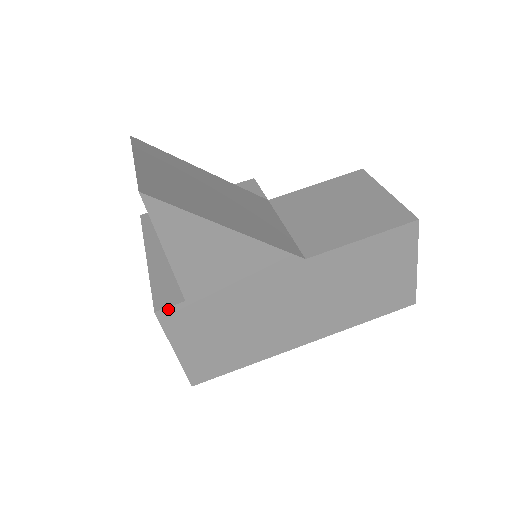
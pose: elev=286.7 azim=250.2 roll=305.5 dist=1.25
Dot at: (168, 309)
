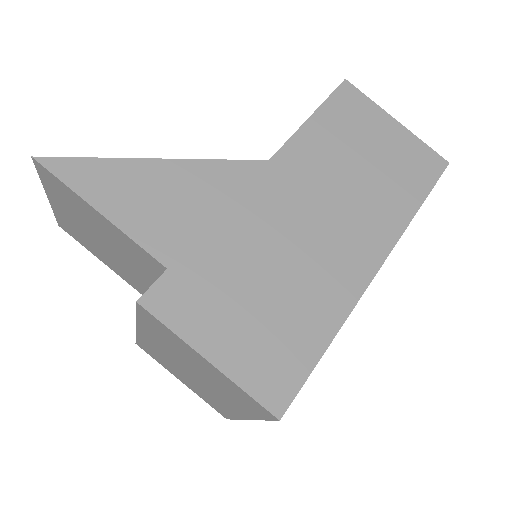
Dot at: (152, 290)
